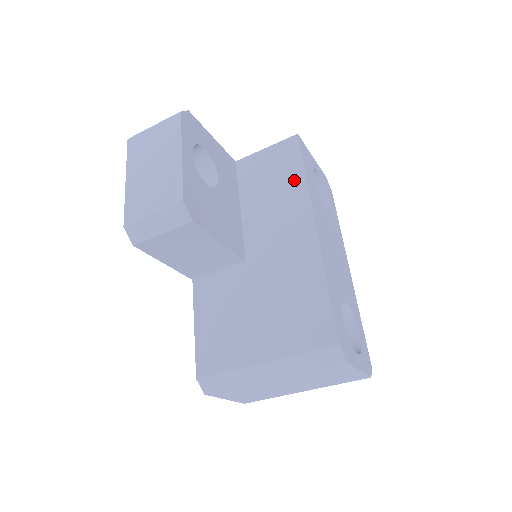
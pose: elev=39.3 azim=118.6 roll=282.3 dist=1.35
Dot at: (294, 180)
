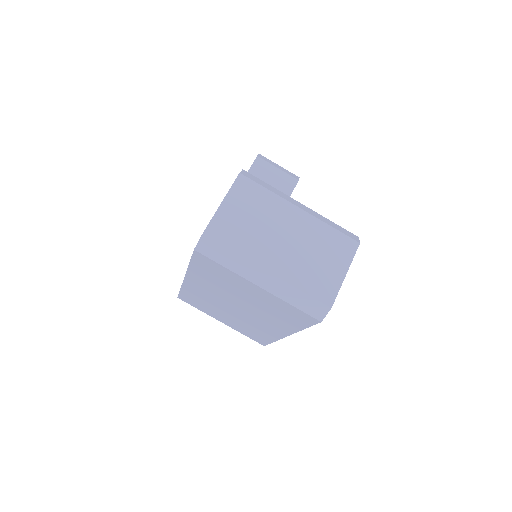
Dot at: occluded
